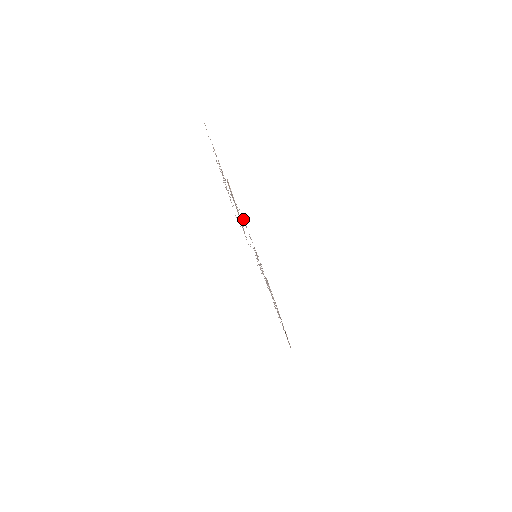
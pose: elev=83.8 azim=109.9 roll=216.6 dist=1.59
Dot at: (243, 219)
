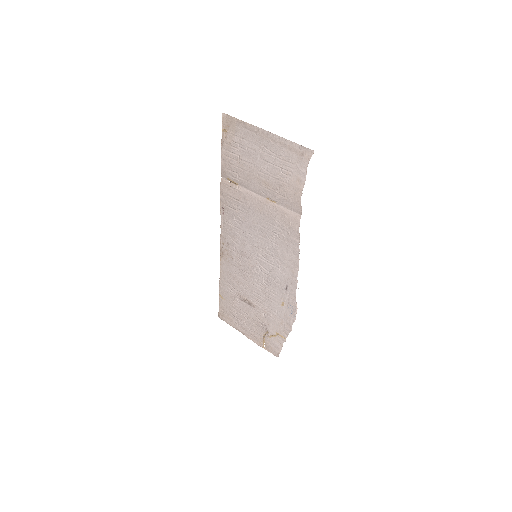
Dot at: (227, 224)
